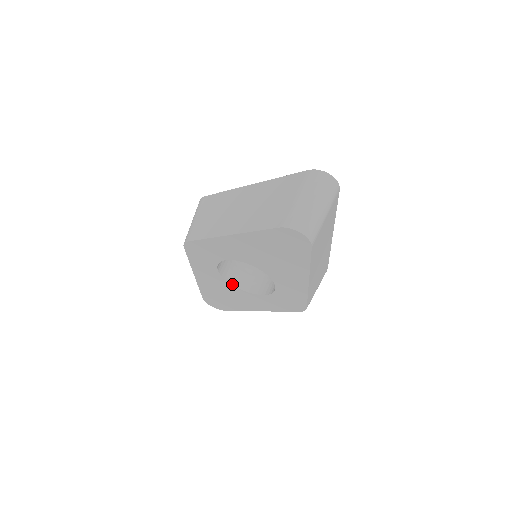
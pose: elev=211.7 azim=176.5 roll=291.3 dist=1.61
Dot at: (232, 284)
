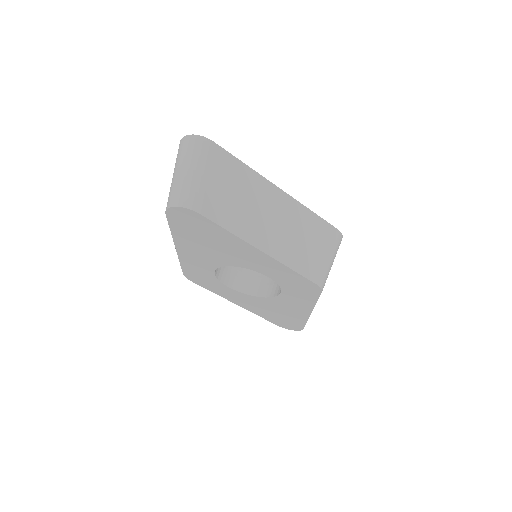
Dot at: (257, 296)
